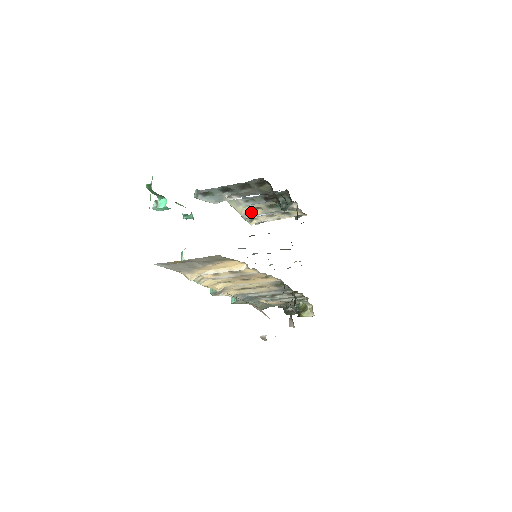
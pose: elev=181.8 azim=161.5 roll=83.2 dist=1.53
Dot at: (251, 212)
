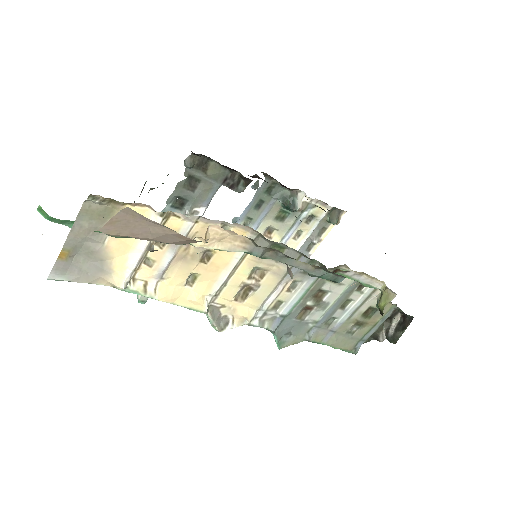
Dot at: occluded
